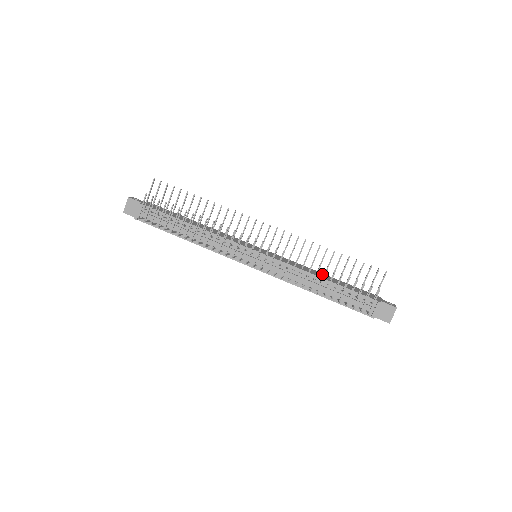
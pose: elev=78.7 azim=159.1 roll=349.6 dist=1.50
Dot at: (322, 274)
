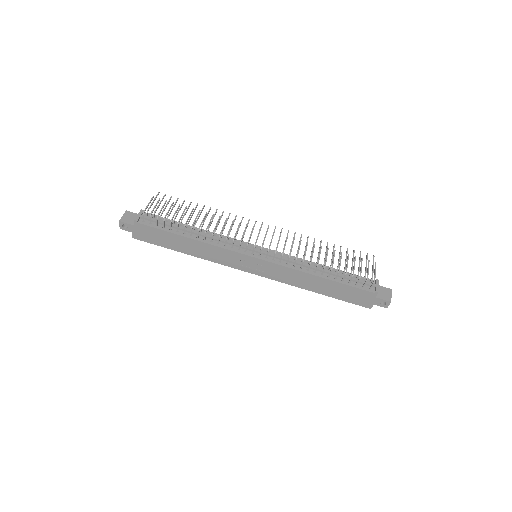
Dot at: occluded
